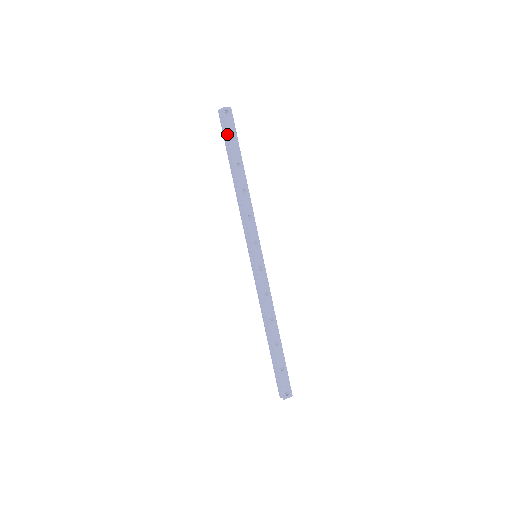
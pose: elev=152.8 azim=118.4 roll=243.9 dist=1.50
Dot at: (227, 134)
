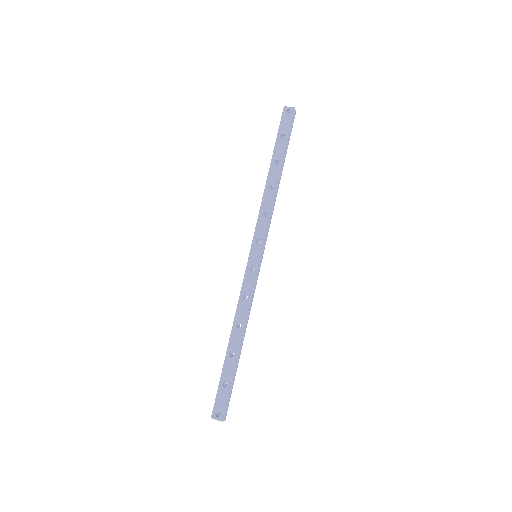
Dot at: (279, 131)
